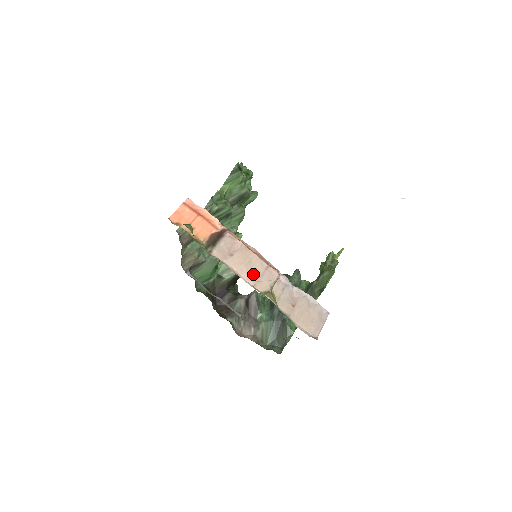
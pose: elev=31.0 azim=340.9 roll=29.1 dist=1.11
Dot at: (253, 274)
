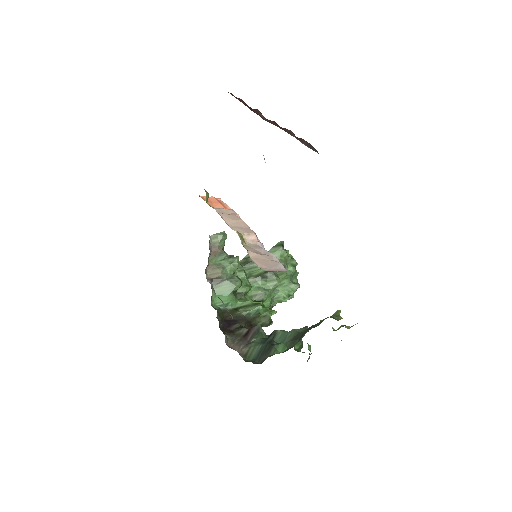
Dot at: (235, 225)
